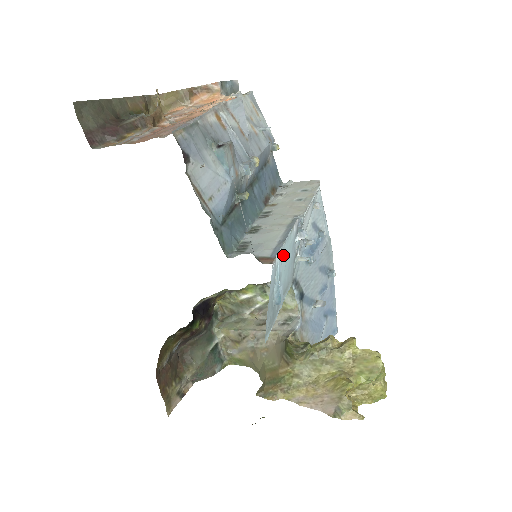
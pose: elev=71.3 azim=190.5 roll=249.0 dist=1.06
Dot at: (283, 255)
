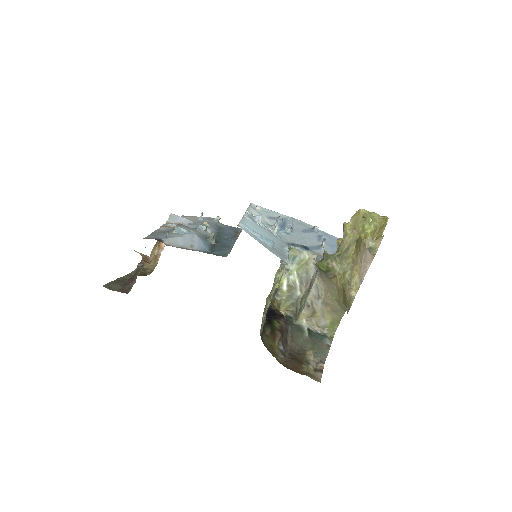
Dot at: (249, 226)
